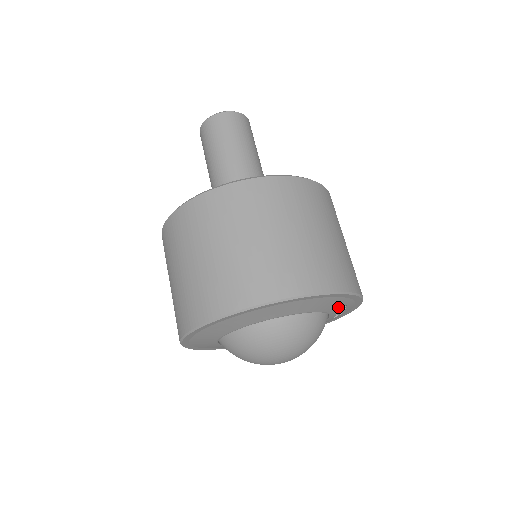
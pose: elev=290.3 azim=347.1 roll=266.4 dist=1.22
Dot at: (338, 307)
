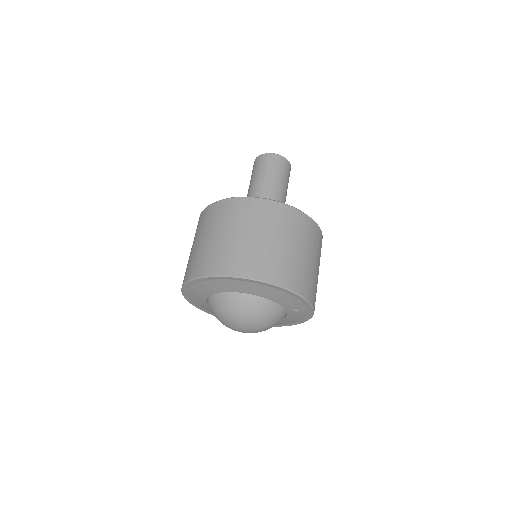
Dot at: (281, 298)
